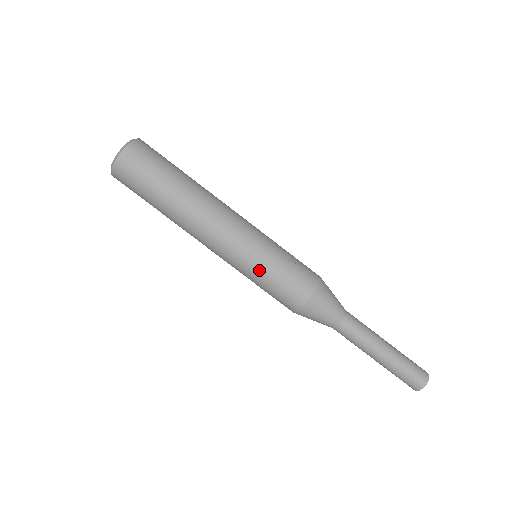
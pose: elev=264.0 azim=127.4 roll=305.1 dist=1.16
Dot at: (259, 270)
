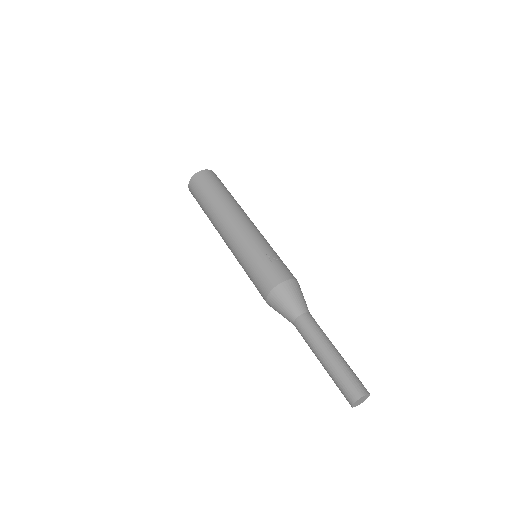
Dot at: (247, 260)
